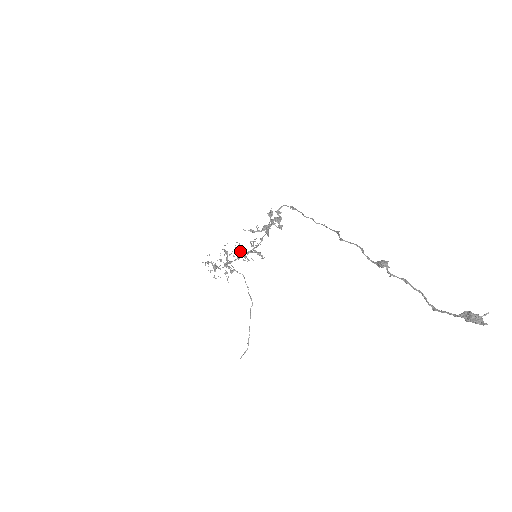
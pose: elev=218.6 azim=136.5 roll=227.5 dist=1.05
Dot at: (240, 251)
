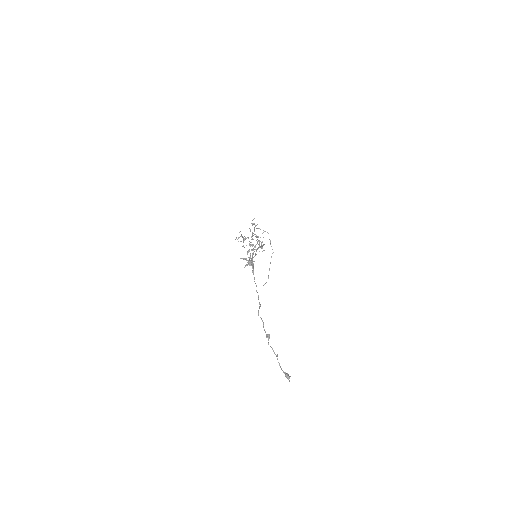
Dot at: (249, 249)
